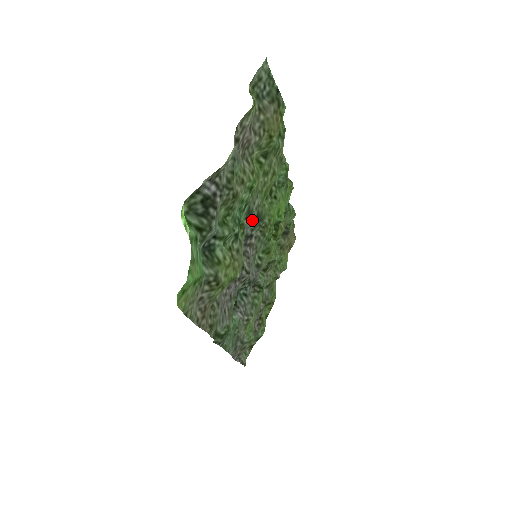
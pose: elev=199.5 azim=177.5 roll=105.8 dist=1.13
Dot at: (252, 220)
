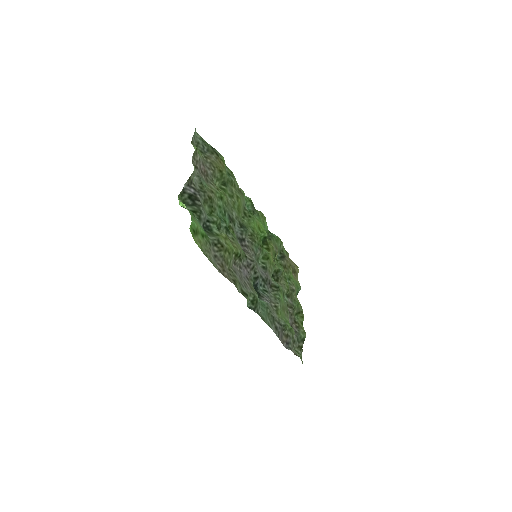
Dot at: (238, 227)
